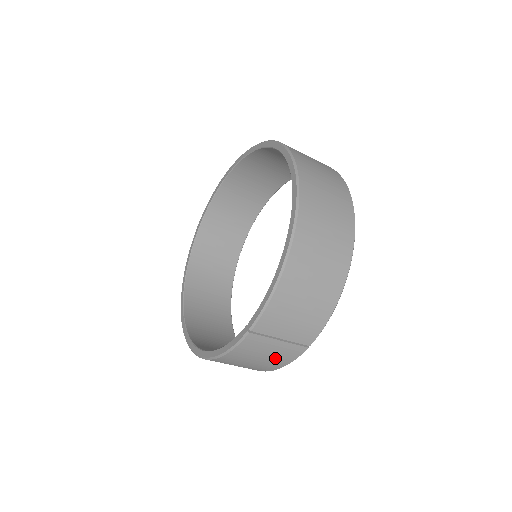
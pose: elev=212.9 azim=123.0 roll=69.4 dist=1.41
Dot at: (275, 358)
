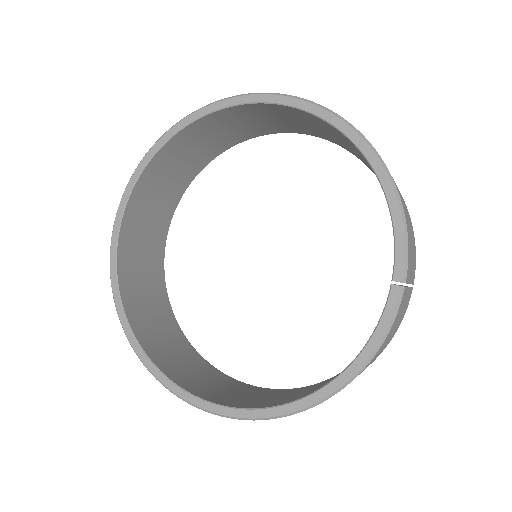
Dot at: (399, 323)
